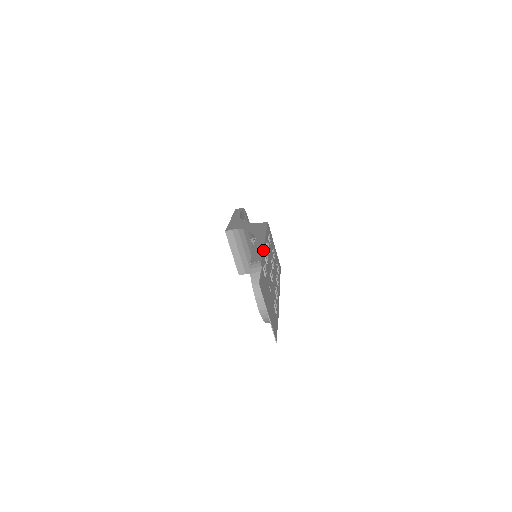
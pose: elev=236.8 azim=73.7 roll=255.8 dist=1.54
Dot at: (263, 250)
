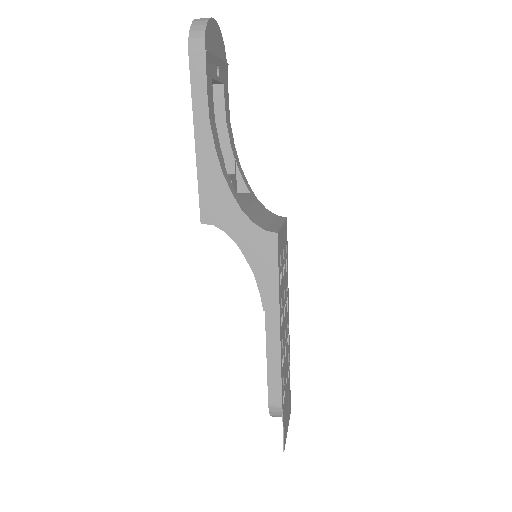
Dot at: (281, 368)
